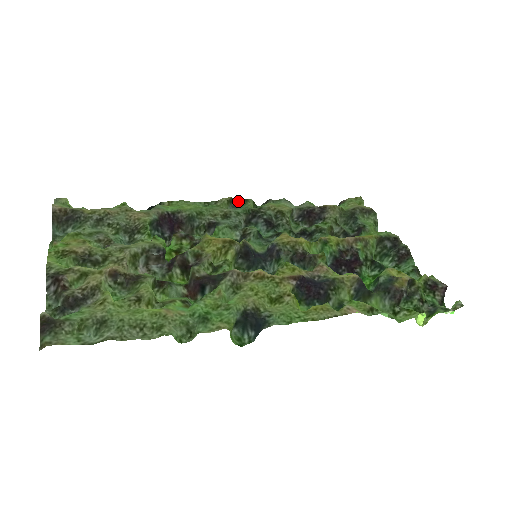
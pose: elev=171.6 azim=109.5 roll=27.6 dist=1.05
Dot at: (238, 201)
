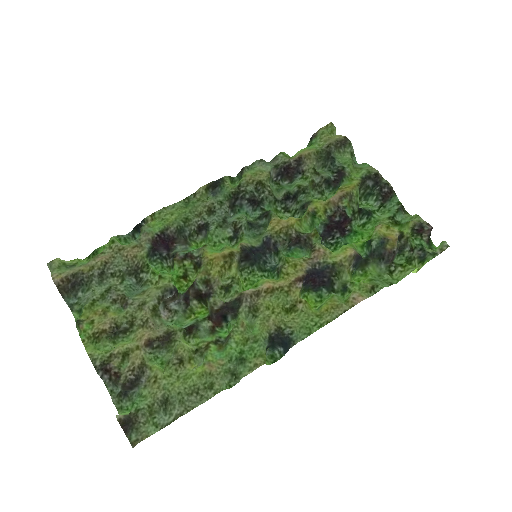
Dot at: (215, 185)
